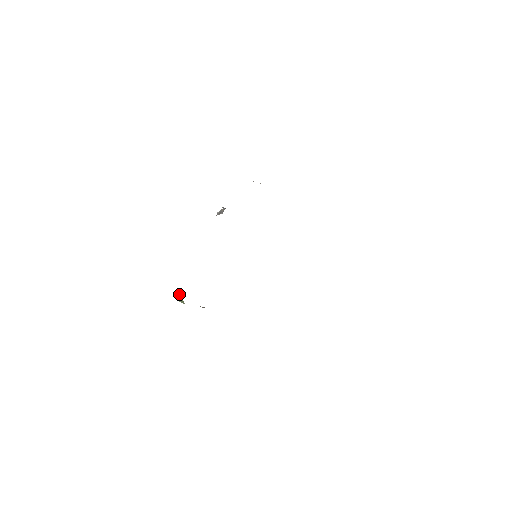
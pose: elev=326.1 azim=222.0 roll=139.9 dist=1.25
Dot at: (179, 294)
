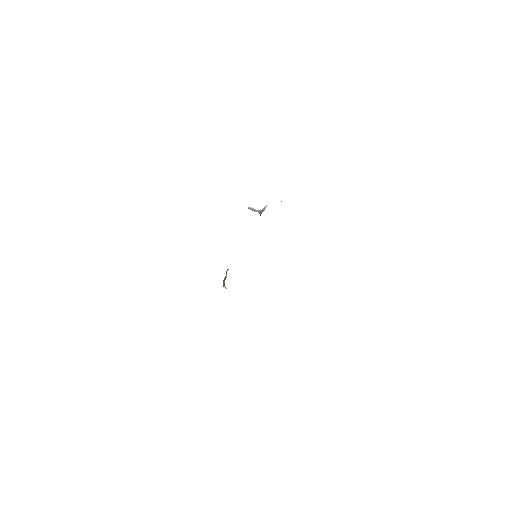
Dot at: occluded
